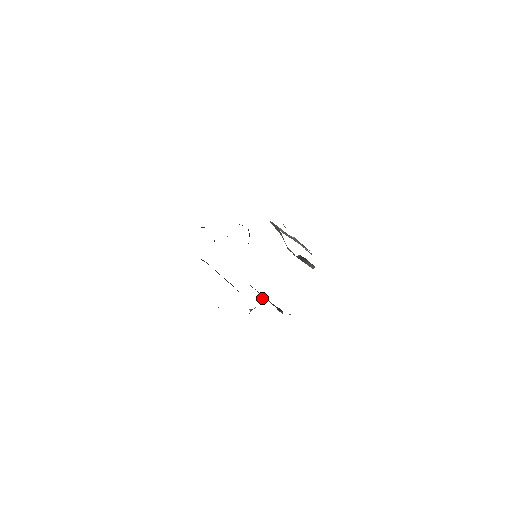
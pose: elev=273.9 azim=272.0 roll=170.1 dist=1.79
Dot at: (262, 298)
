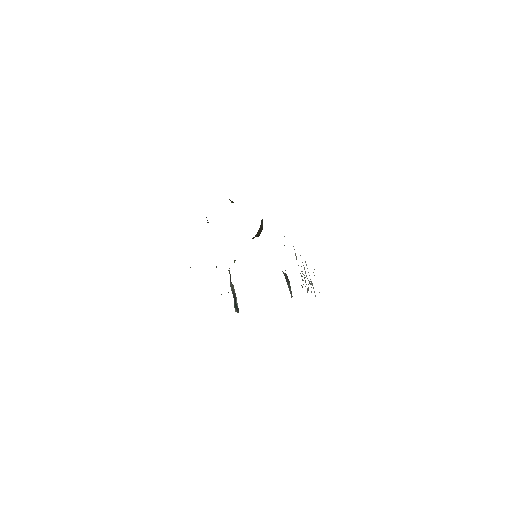
Dot at: occluded
